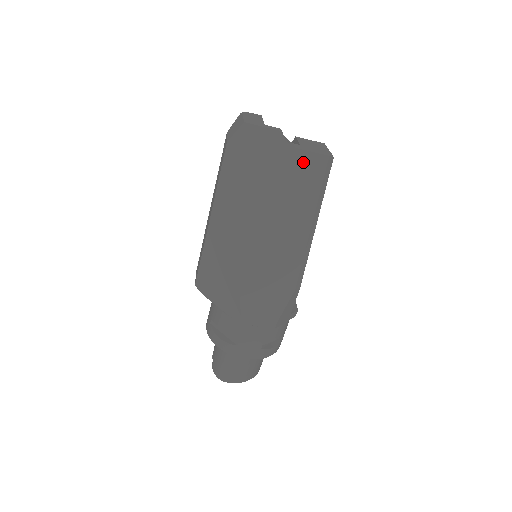
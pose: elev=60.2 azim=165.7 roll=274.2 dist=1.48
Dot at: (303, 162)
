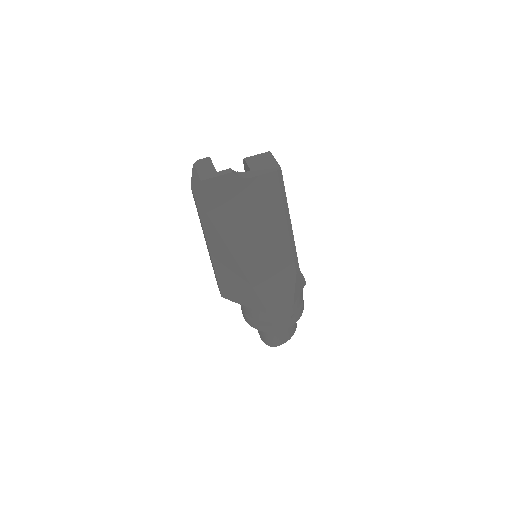
Dot at: (259, 185)
